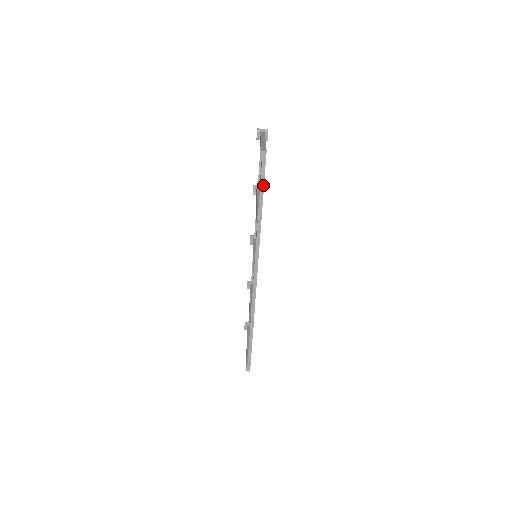
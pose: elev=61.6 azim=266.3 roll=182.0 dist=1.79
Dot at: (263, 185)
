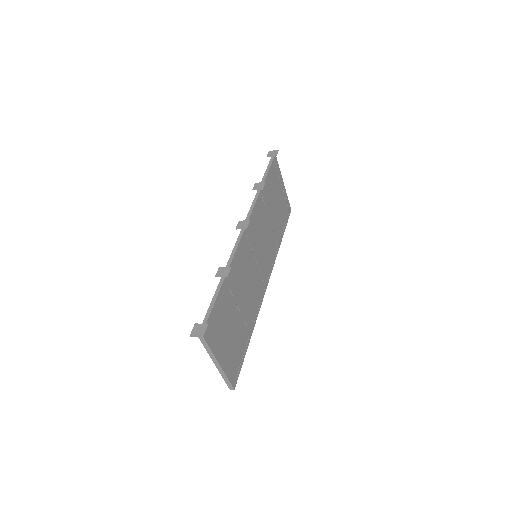
Dot at: (243, 360)
